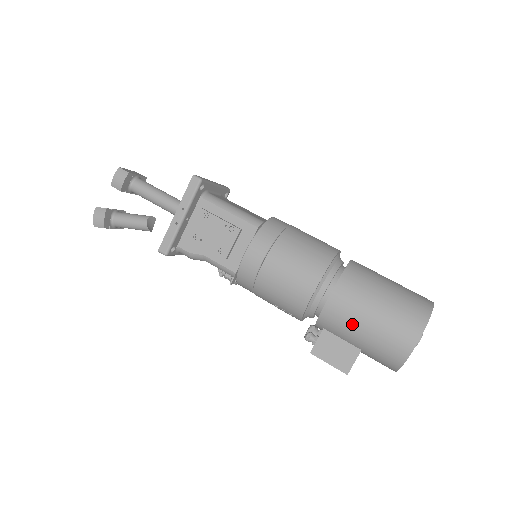
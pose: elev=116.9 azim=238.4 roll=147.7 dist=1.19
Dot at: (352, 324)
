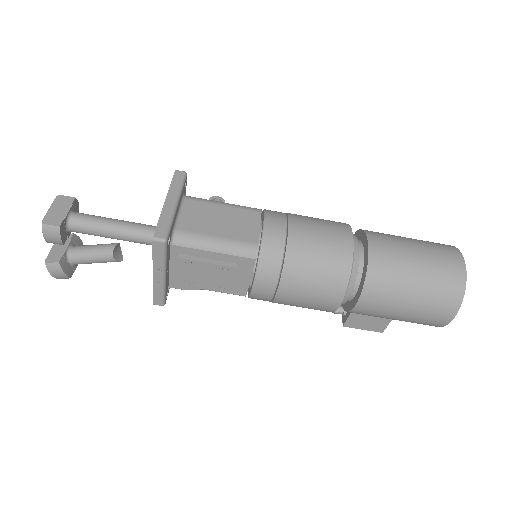
Dot at: (384, 316)
